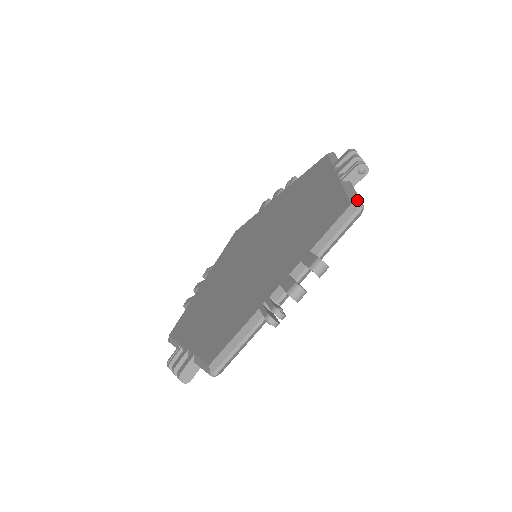
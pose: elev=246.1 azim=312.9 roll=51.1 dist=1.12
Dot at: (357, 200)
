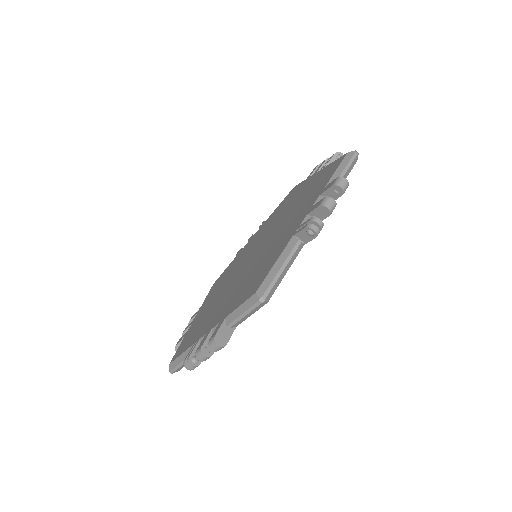
Dot at: occluded
